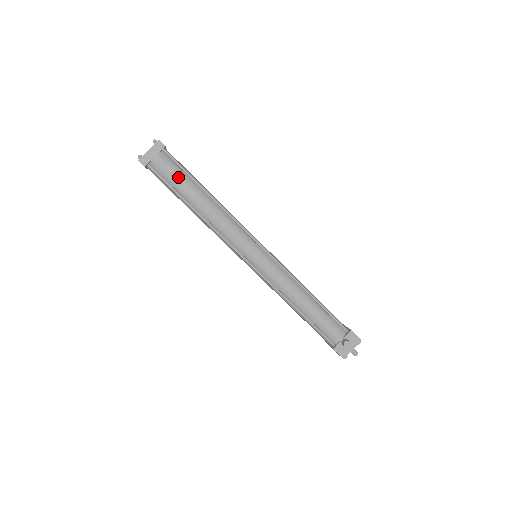
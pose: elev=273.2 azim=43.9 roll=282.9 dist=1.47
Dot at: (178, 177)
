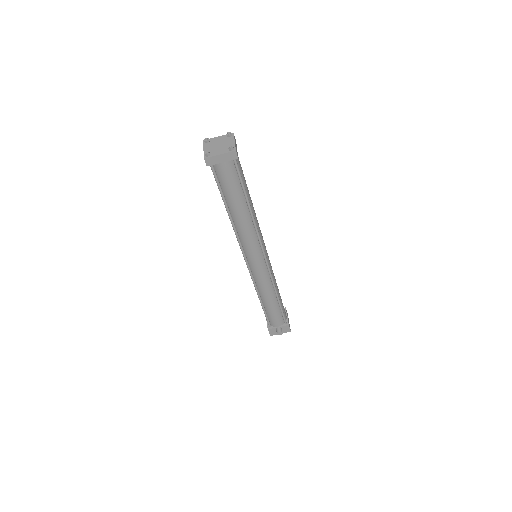
Dot at: (232, 187)
